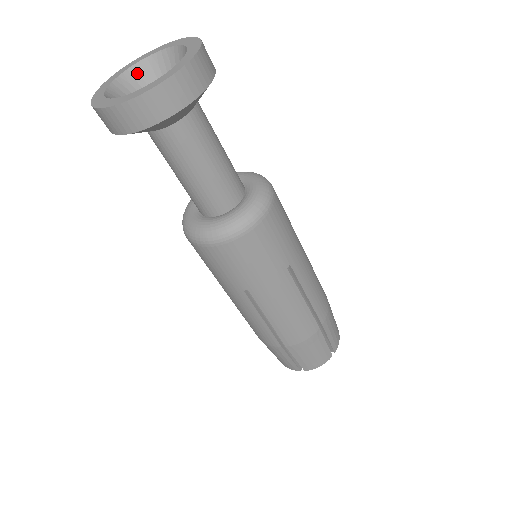
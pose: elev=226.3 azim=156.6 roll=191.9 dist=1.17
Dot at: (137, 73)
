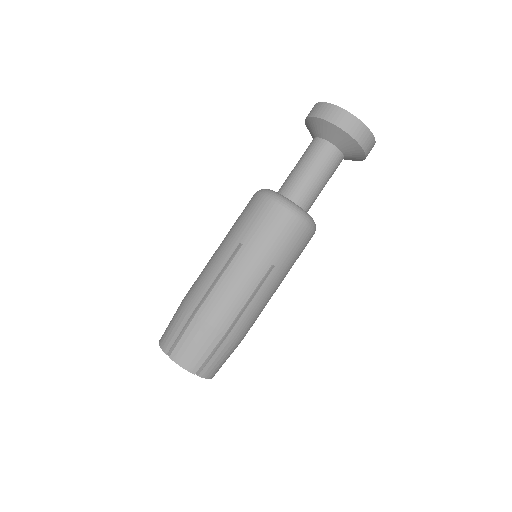
Dot at: occluded
